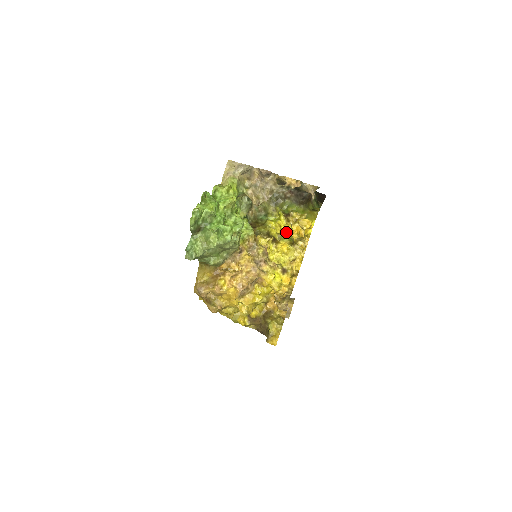
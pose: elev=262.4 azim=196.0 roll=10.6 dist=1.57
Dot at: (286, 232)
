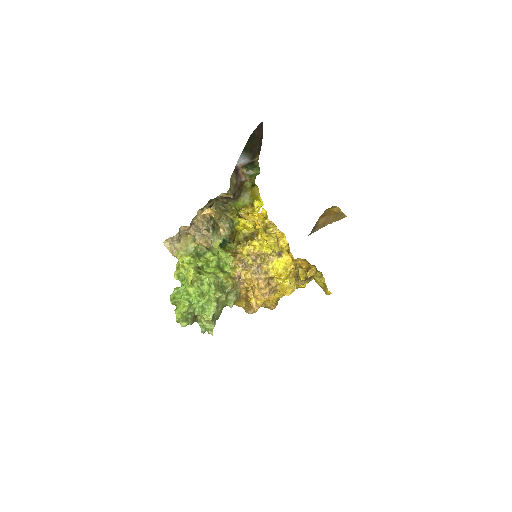
Dot at: (253, 226)
